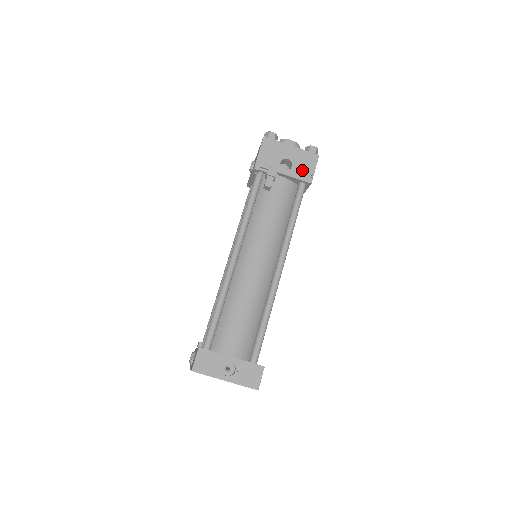
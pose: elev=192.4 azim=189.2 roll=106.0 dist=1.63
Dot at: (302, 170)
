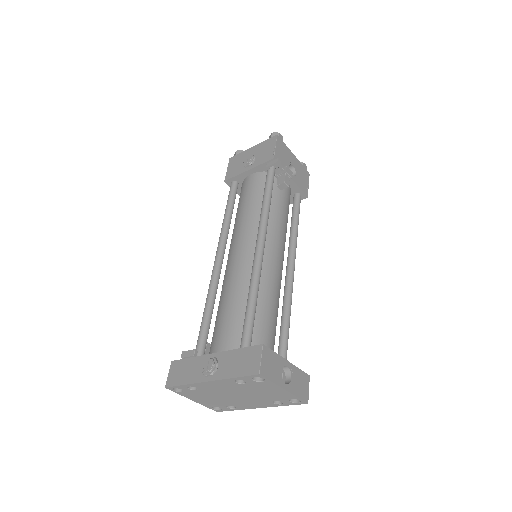
Dot at: (302, 182)
